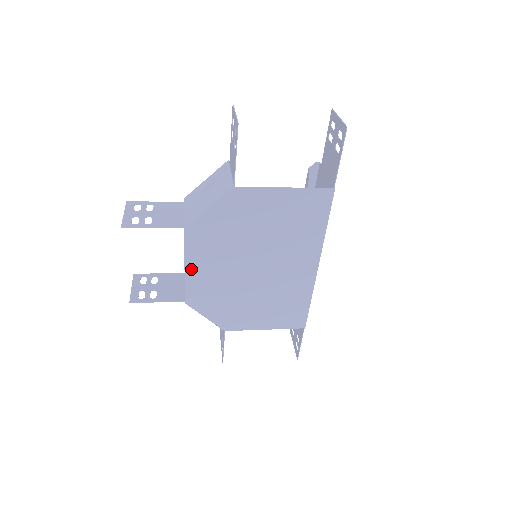
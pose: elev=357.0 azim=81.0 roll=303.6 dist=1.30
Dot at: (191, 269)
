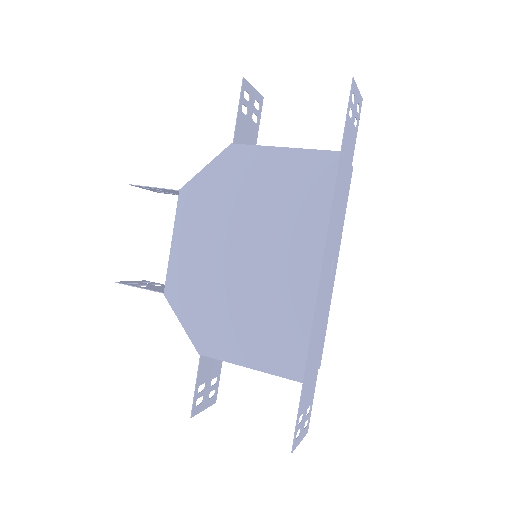
Dot at: (177, 245)
